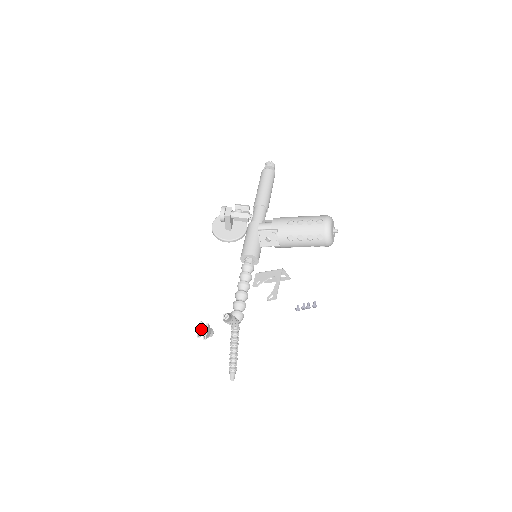
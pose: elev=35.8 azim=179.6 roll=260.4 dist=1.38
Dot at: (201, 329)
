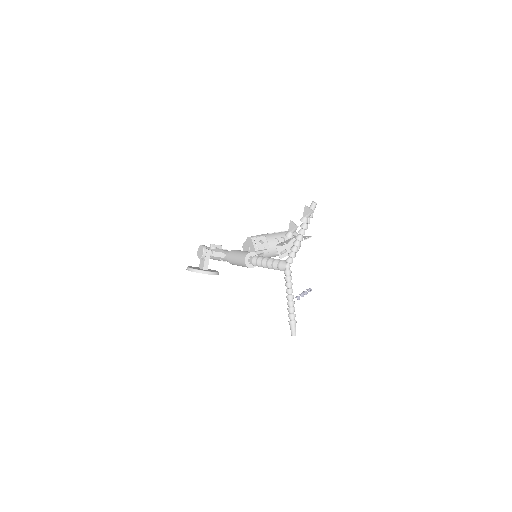
Dot at: (294, 224)
